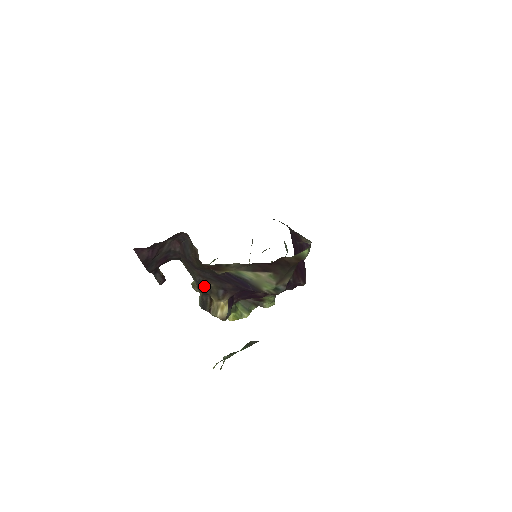
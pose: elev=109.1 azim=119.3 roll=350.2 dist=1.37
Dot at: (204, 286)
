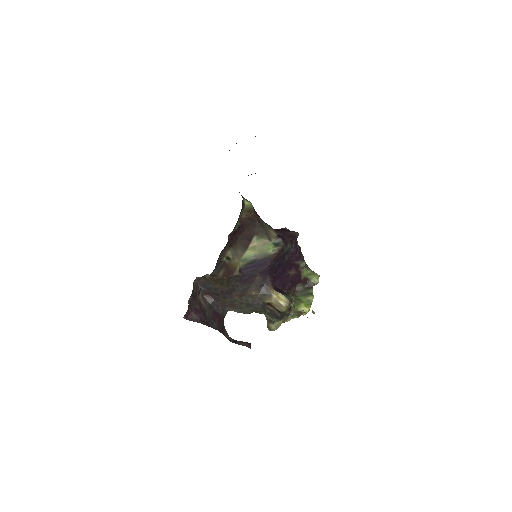
Dot at: (254, 301)
